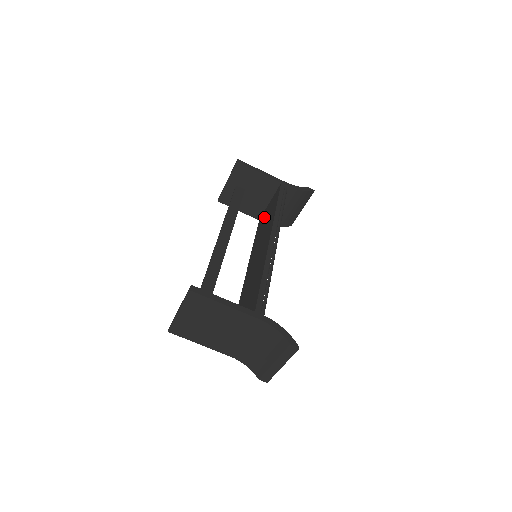
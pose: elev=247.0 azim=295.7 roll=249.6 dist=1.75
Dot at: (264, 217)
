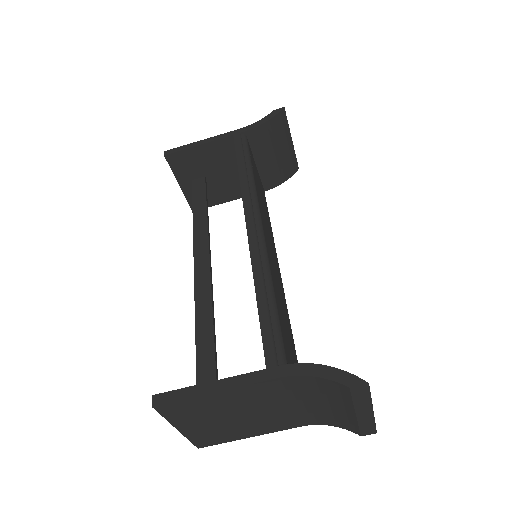
Dot at: occluded
